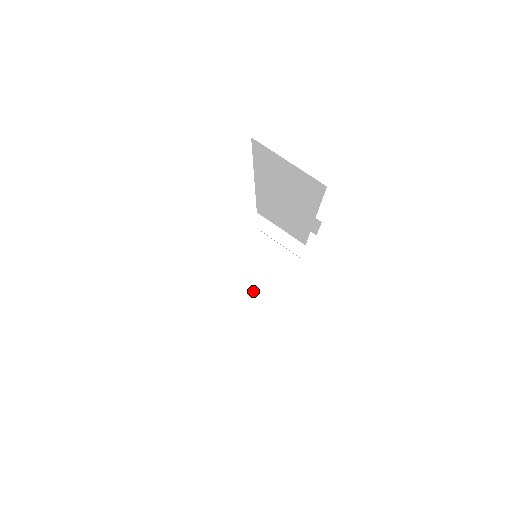
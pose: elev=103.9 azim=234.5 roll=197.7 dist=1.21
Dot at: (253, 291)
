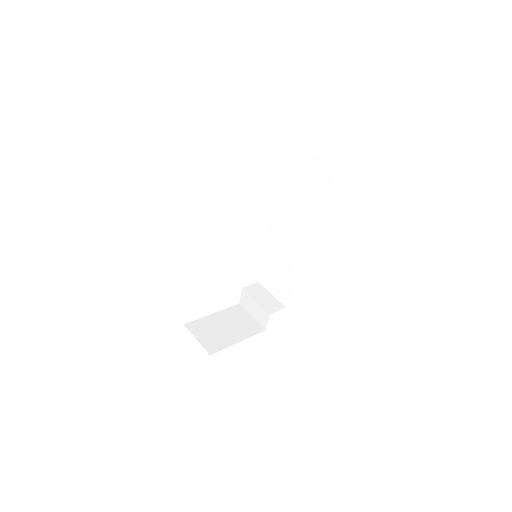
Dot at: (220, 333)
